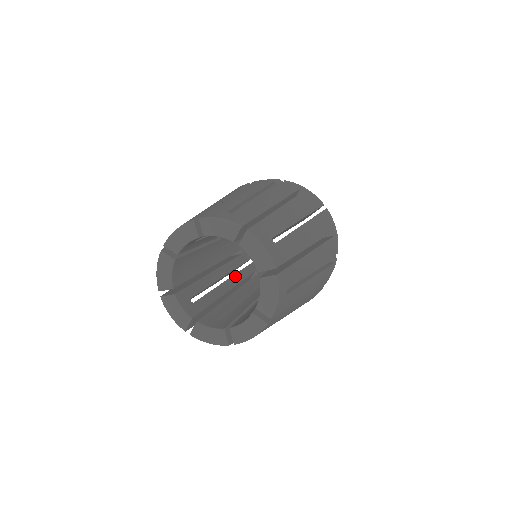
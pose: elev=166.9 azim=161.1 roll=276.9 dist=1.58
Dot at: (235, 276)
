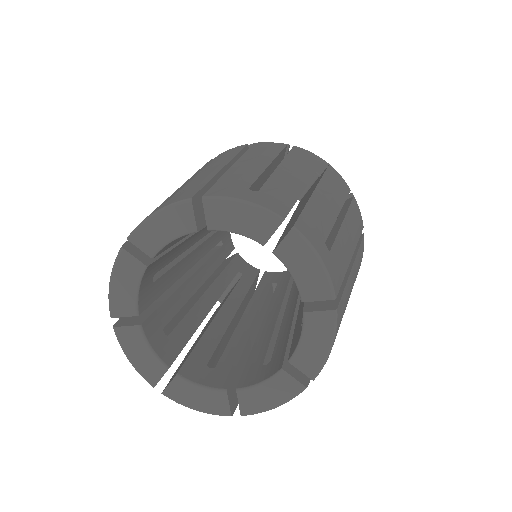
Dot at: (217, 281)
